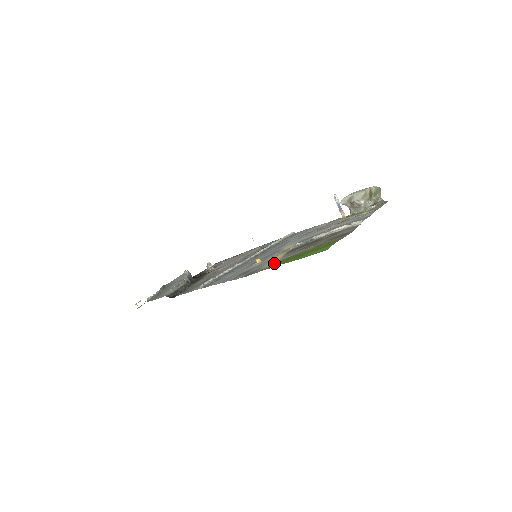
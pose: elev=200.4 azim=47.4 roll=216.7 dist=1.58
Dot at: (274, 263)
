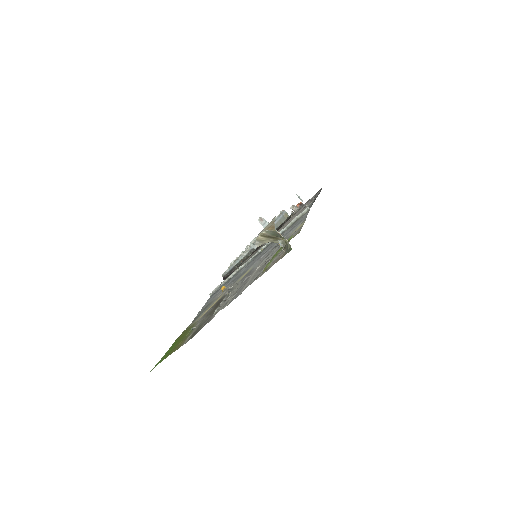
Dot at: (196, 321)
